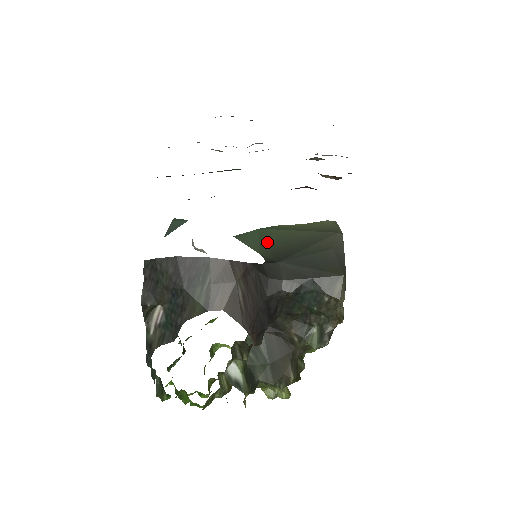
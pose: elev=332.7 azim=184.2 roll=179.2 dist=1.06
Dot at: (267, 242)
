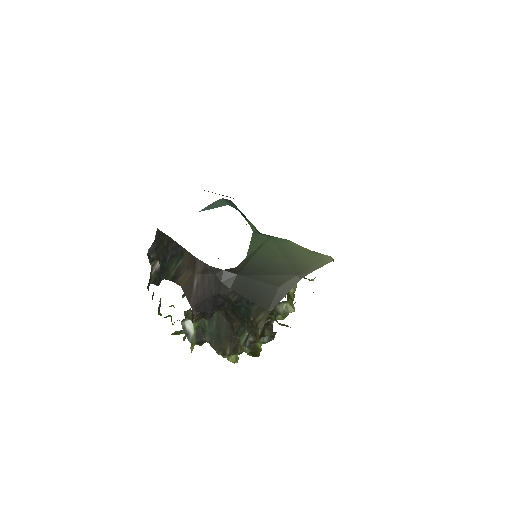
Dot at: (256, 252)
